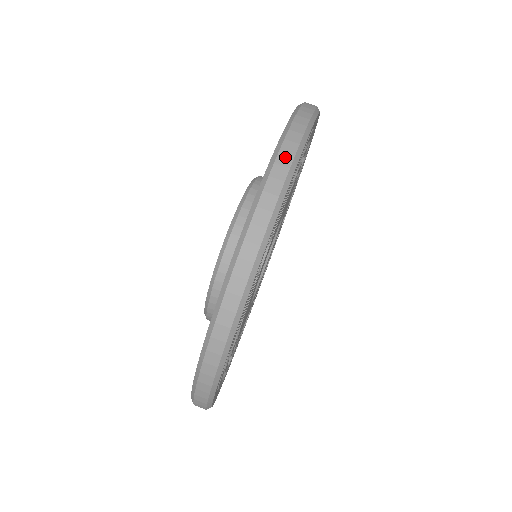
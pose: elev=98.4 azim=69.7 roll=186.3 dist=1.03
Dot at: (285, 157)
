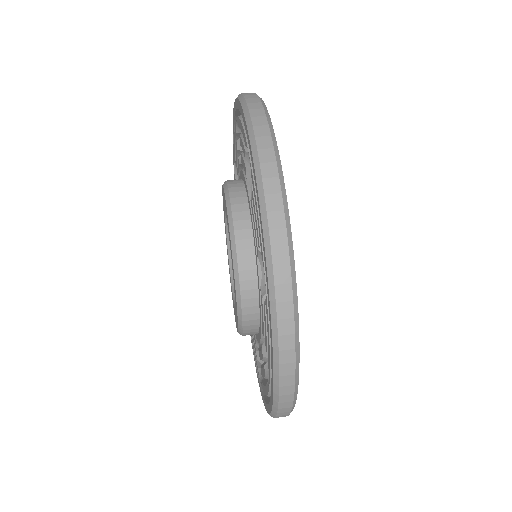
Dot at: (249, 94)
